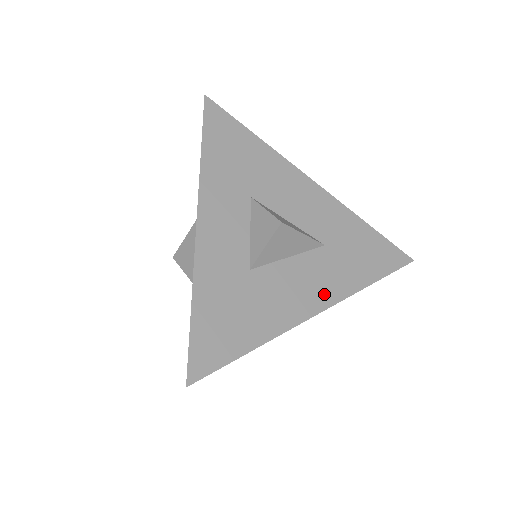
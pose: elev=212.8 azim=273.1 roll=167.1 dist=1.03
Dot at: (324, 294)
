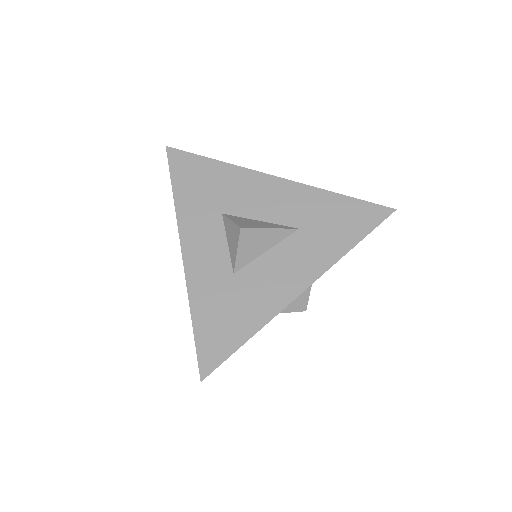
Dot at: (306, 272)
